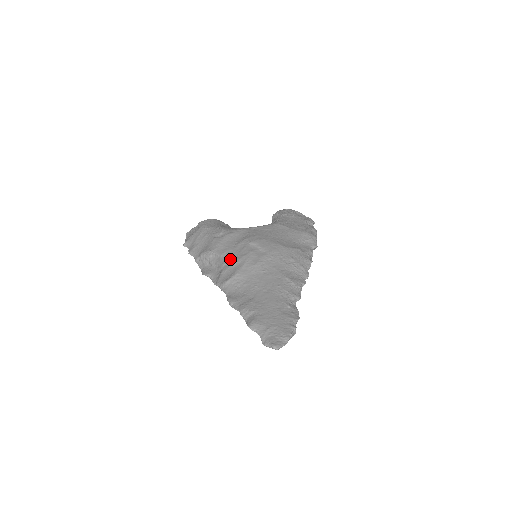
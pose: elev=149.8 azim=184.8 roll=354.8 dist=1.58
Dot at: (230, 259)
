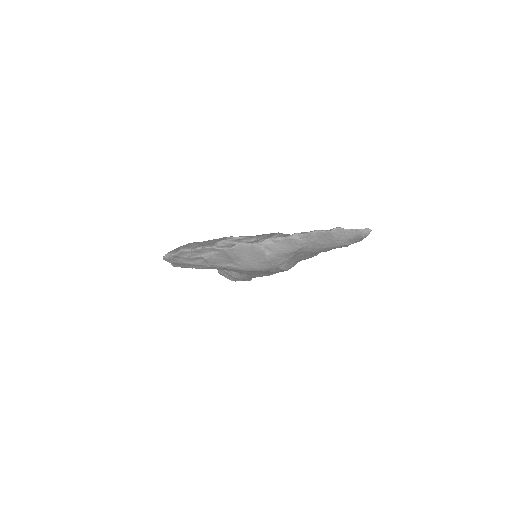
Dot at: (258, 235)
